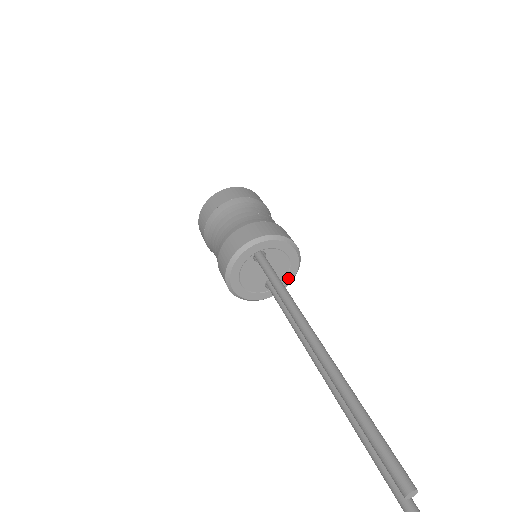
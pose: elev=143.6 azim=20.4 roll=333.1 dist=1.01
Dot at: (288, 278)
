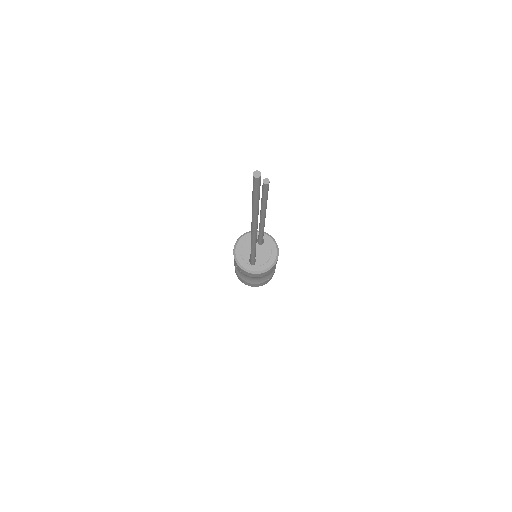
Dot at: (262, 267)
